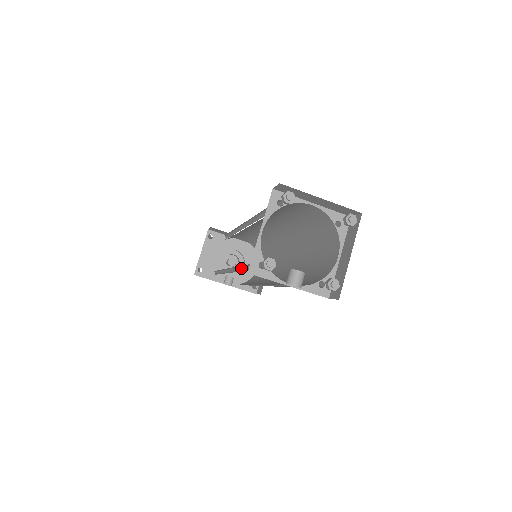
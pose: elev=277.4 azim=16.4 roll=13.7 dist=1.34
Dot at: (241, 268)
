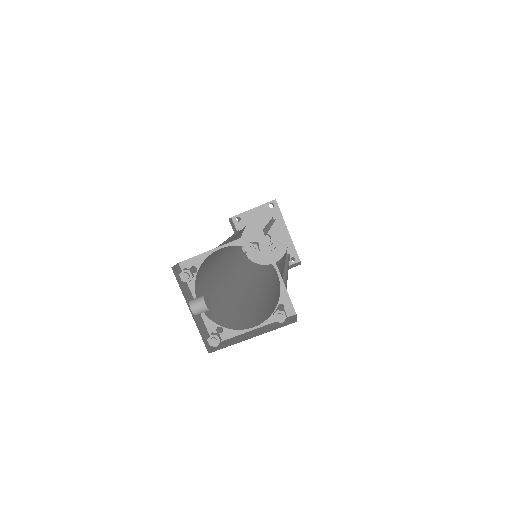
Dot at: (218, 252)
